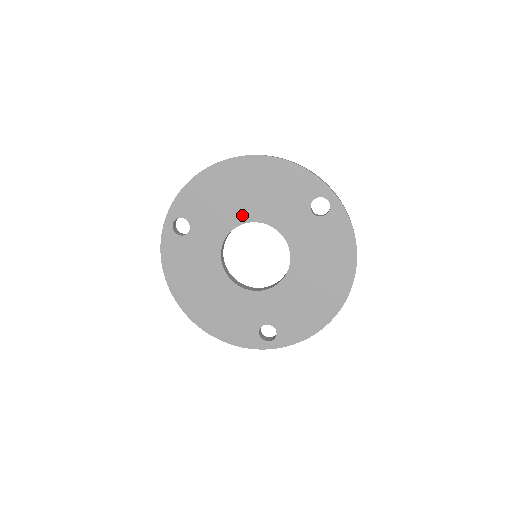
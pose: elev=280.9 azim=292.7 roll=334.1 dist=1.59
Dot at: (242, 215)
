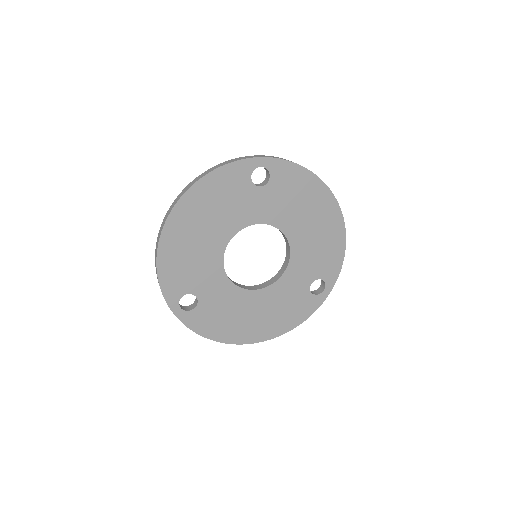
Dot at: (218, 245)
